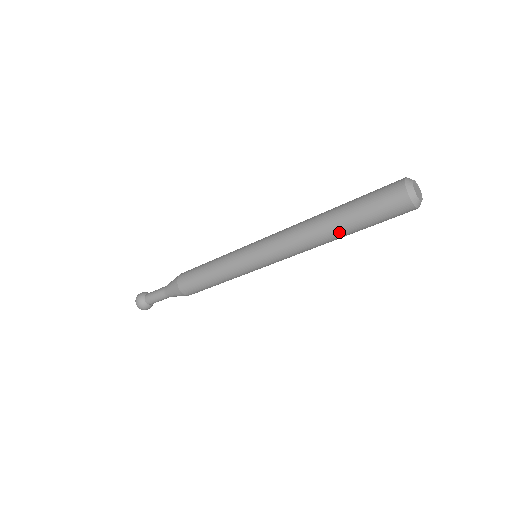
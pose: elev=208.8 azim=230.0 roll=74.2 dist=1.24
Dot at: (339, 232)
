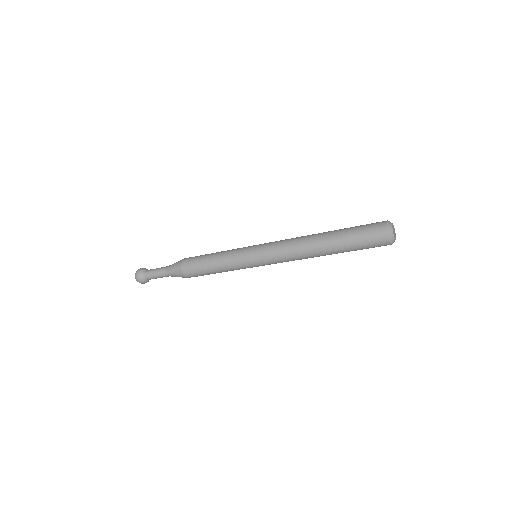
Dot at: (329, 248)
